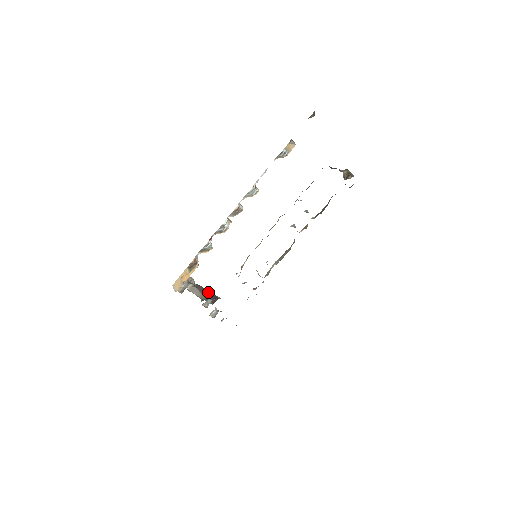
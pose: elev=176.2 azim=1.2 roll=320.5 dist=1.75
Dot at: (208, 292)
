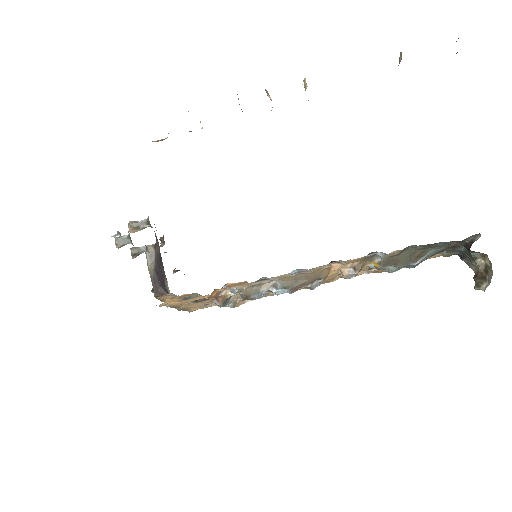
Dot at: (160, 261)
